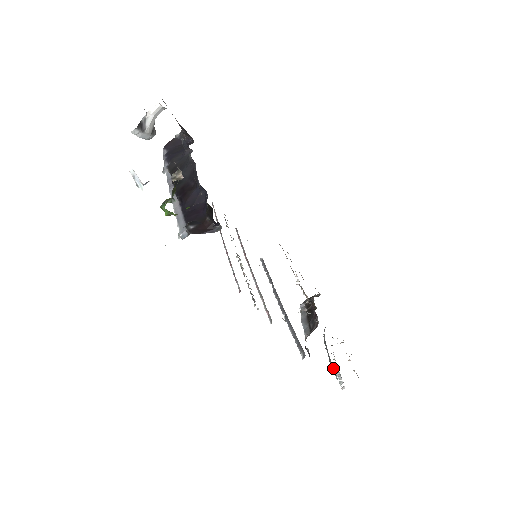
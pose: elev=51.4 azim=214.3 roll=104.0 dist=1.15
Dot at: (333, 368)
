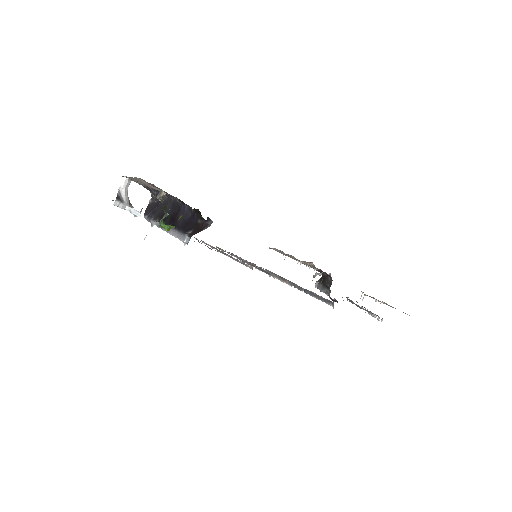
Dot at: (365, 310)
